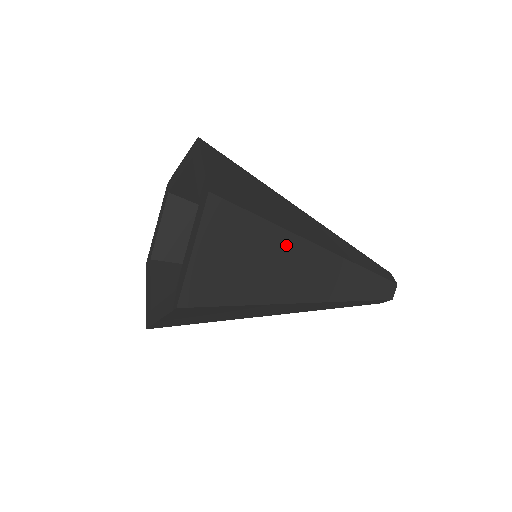
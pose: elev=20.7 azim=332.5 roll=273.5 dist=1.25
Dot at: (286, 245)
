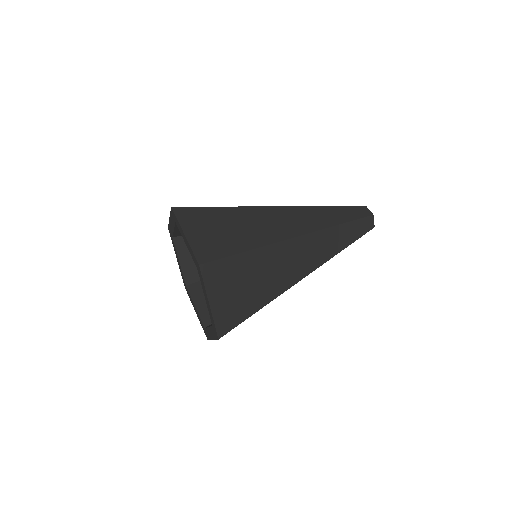
Dot at: (249, 213)
